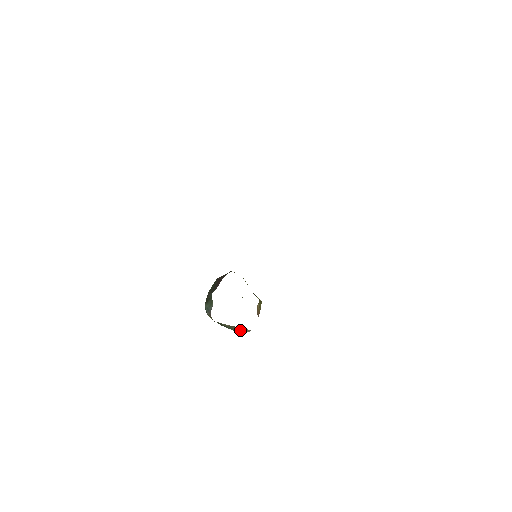
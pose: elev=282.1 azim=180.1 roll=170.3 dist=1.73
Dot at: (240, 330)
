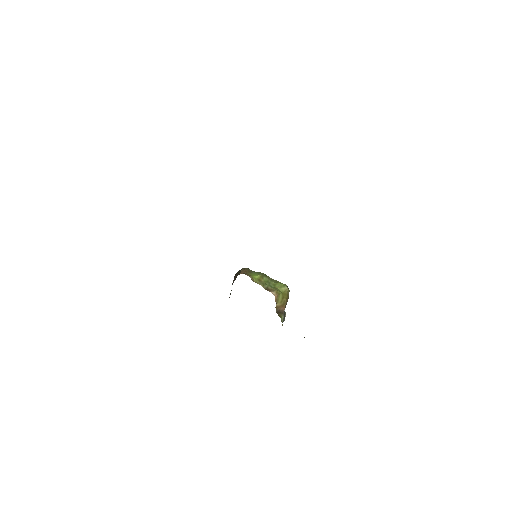
Dot at: occluded
